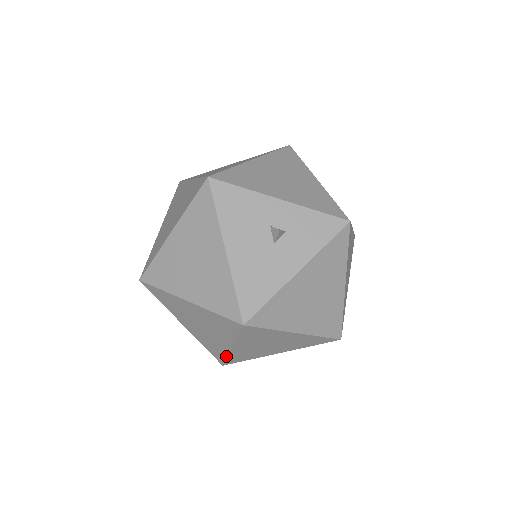
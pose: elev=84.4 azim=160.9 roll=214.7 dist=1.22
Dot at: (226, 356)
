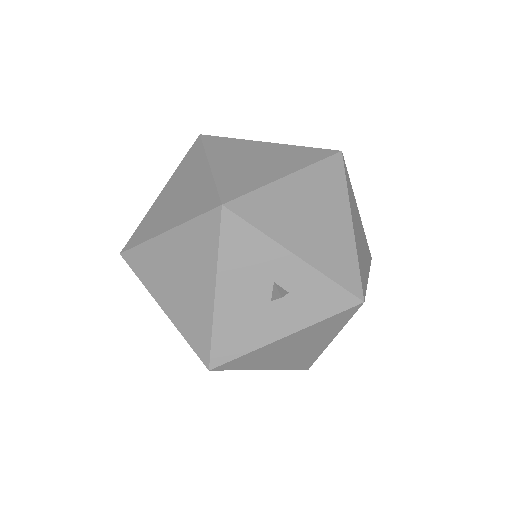
Dot at: occluded
